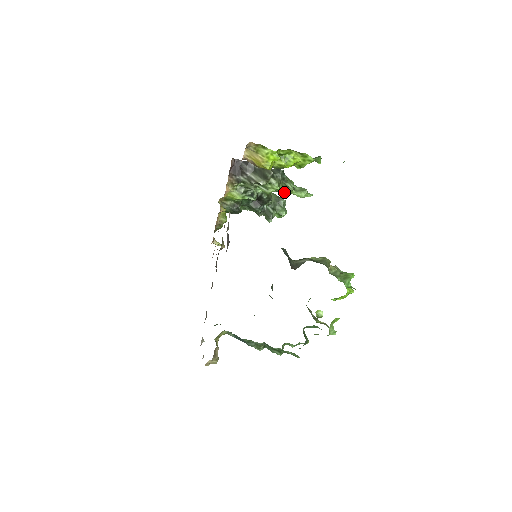
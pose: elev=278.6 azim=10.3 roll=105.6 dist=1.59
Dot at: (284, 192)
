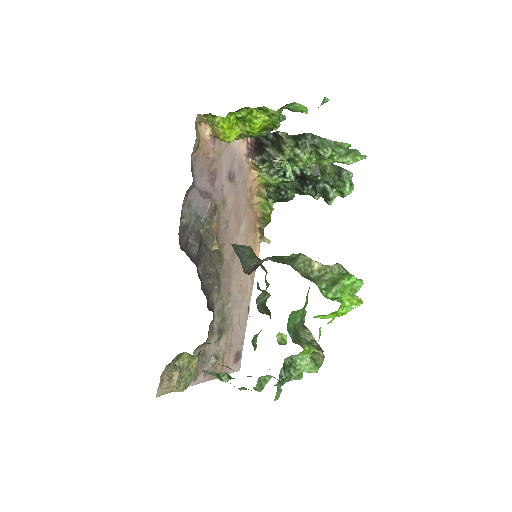
Dot at: (321, 162)
